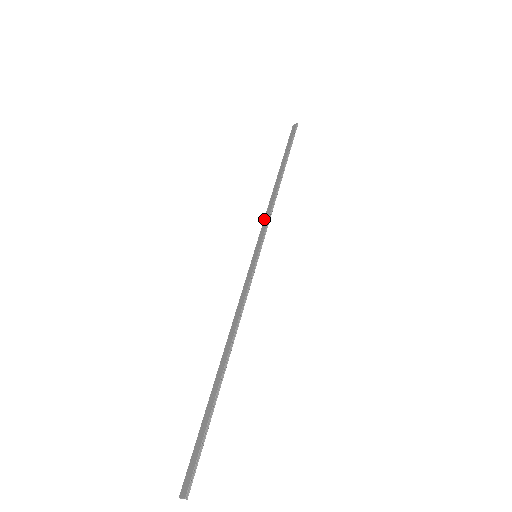
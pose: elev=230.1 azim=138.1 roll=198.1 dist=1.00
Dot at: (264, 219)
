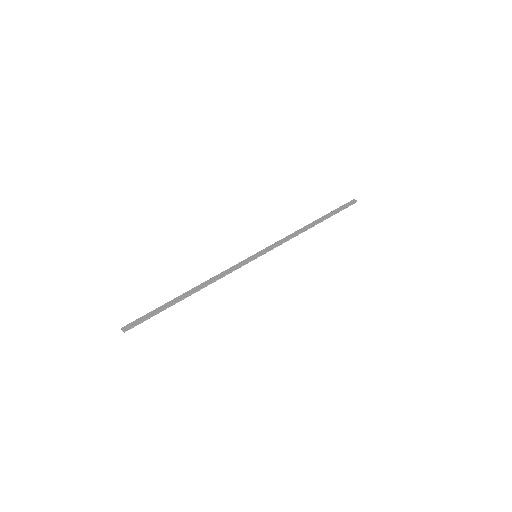
Dot at: (280, 240)
